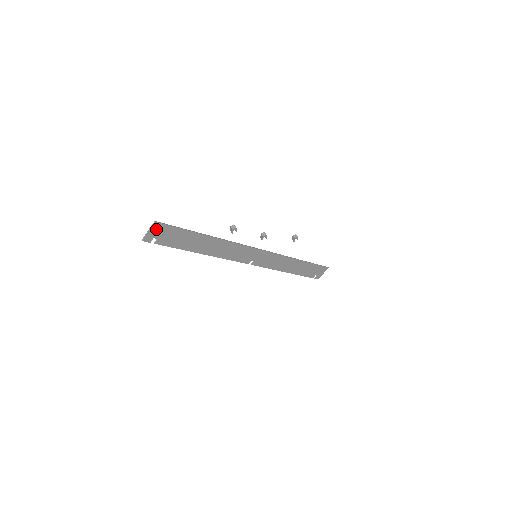
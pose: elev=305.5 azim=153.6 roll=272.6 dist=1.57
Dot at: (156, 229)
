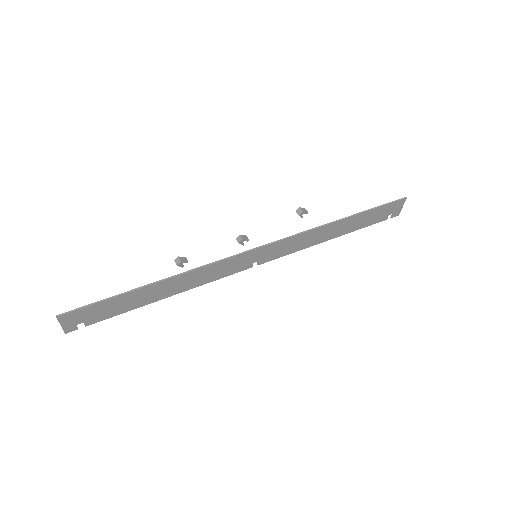
Dot at: (68, 319)
